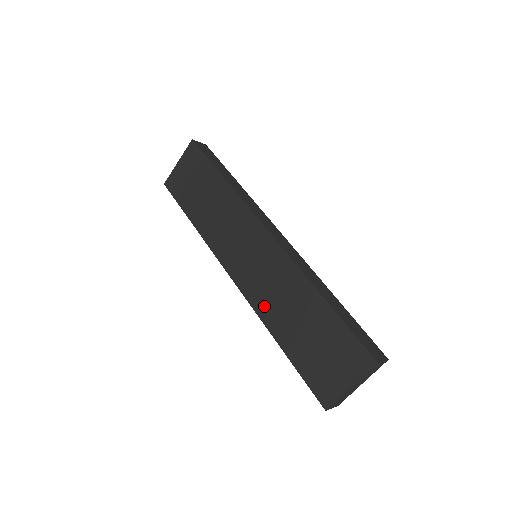
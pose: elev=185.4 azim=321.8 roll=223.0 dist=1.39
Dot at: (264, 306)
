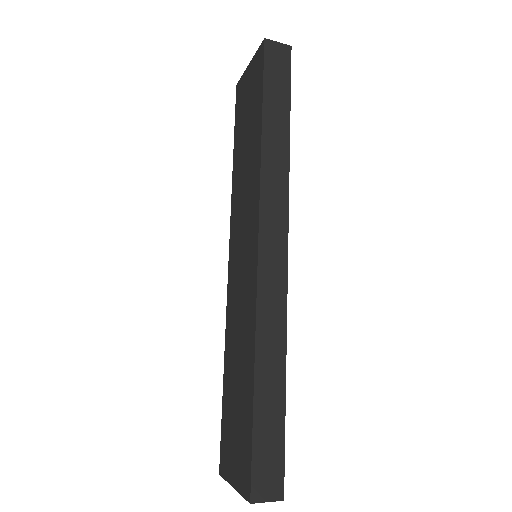
Dot at: (230, 323)
